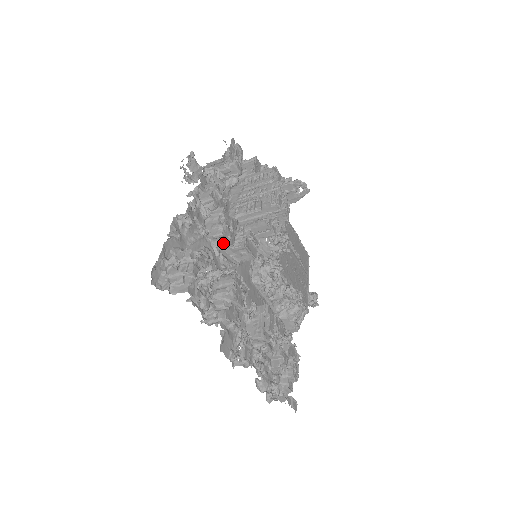
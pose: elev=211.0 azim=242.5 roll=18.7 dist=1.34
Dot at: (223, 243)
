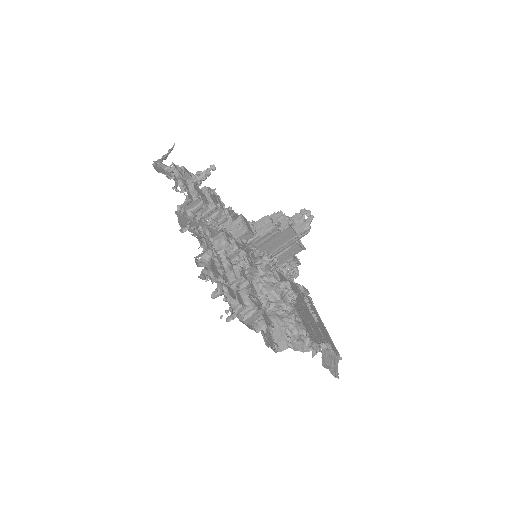
Dot at: occluded
